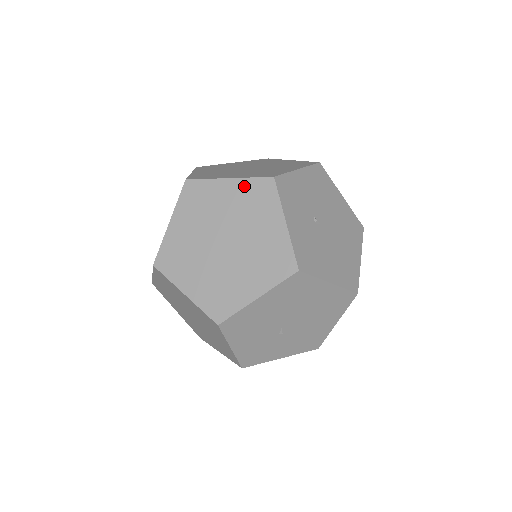
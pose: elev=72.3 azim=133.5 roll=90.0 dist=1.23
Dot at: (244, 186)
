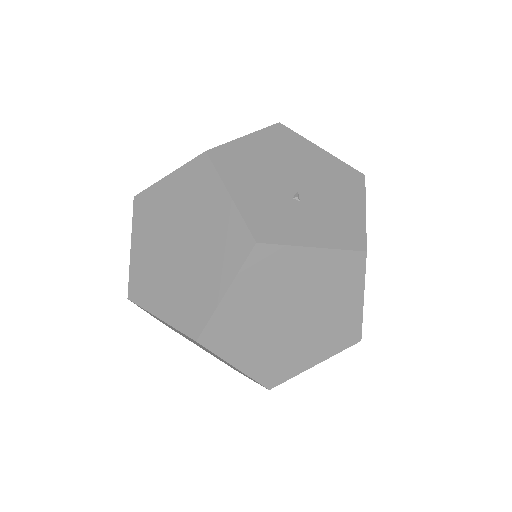
Dot at: (246, 280)
